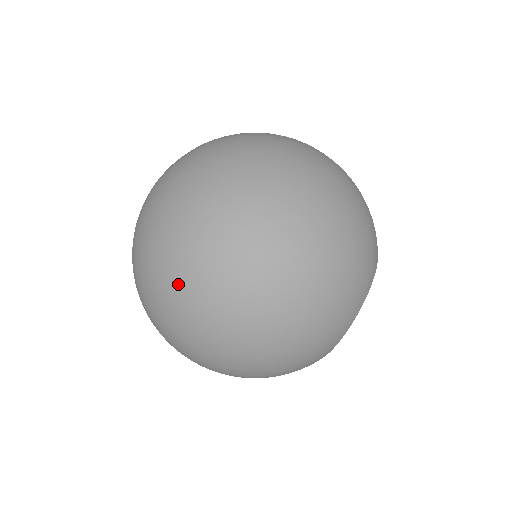
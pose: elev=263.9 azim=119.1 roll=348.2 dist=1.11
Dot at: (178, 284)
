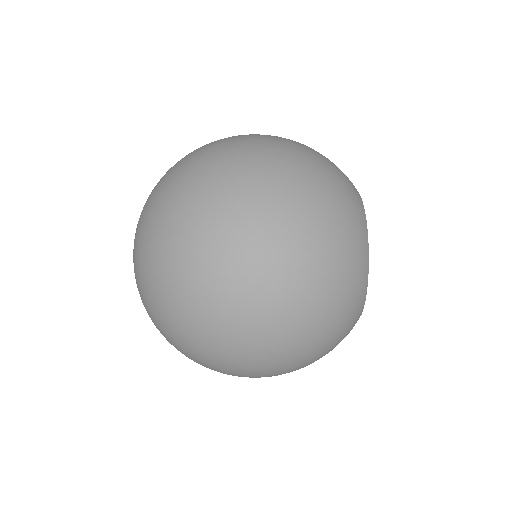
Dot at: occluded
